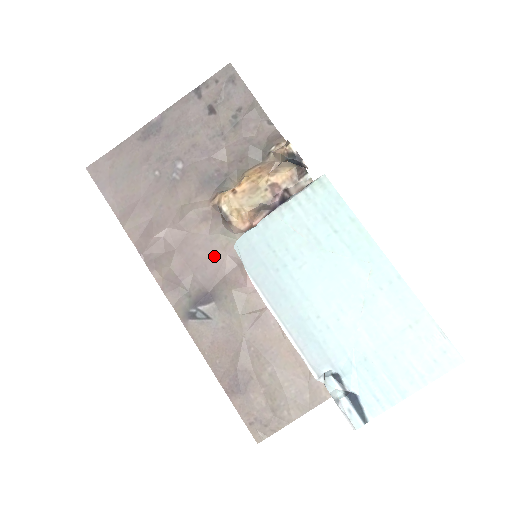
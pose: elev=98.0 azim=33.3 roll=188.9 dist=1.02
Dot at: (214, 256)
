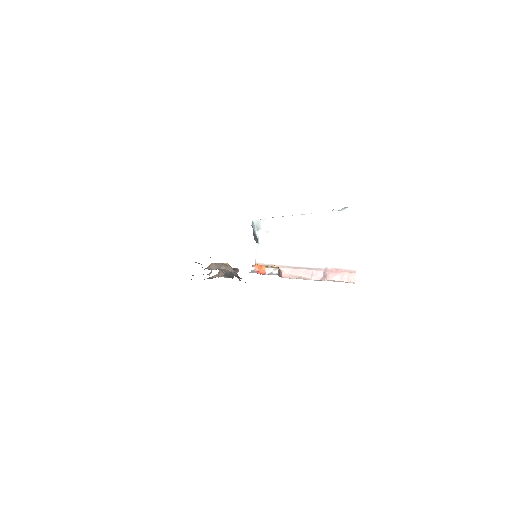
Dot at: occluded
